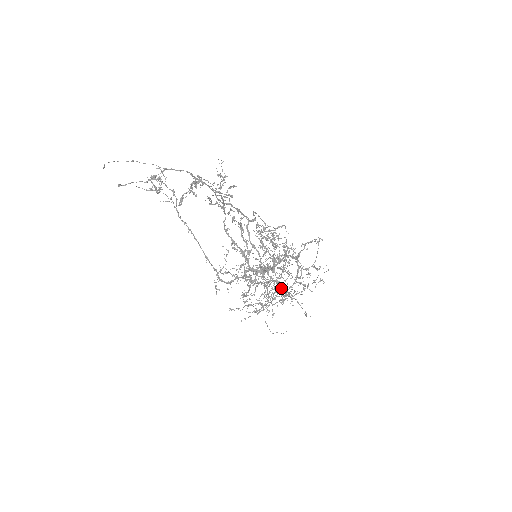
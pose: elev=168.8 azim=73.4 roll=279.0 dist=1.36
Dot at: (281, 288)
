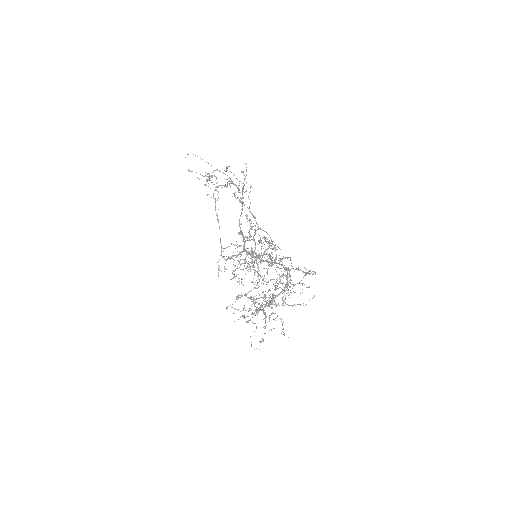
Dot at: (270, 300)
